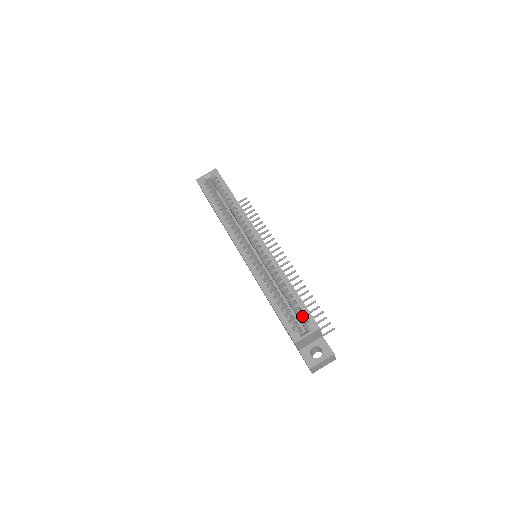
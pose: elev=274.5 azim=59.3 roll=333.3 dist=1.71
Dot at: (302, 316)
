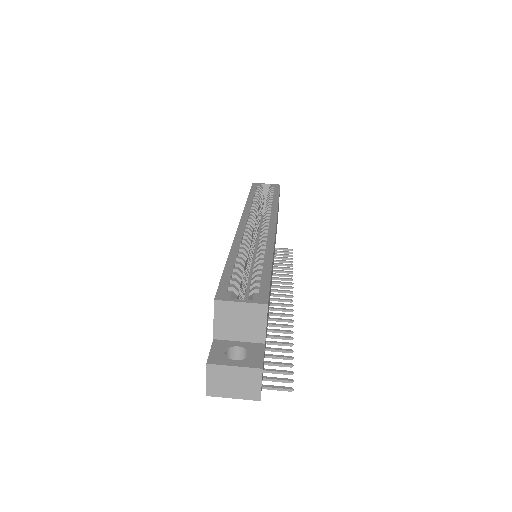
Dot at: occluded
